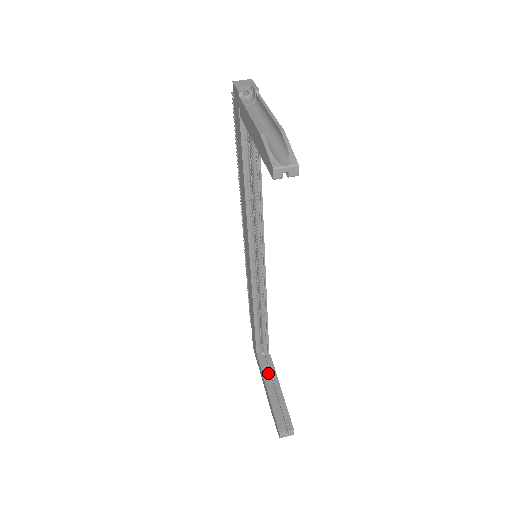
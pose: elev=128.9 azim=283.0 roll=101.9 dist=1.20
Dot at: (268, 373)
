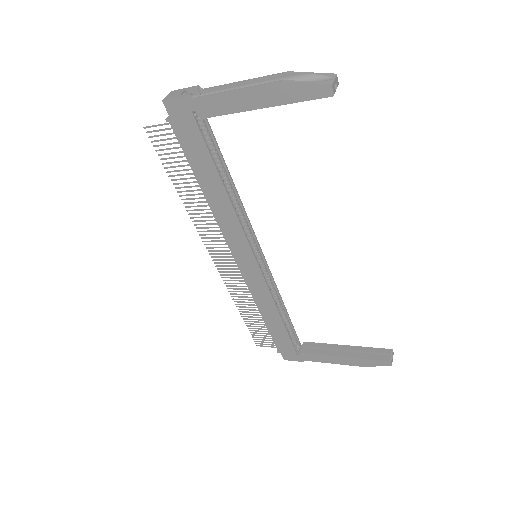
Dot at: (322, 351)
